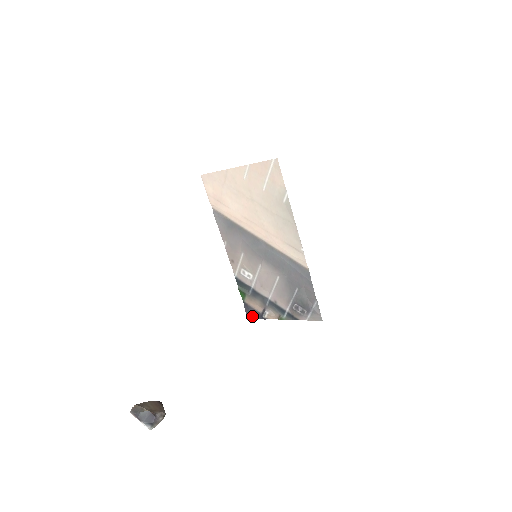
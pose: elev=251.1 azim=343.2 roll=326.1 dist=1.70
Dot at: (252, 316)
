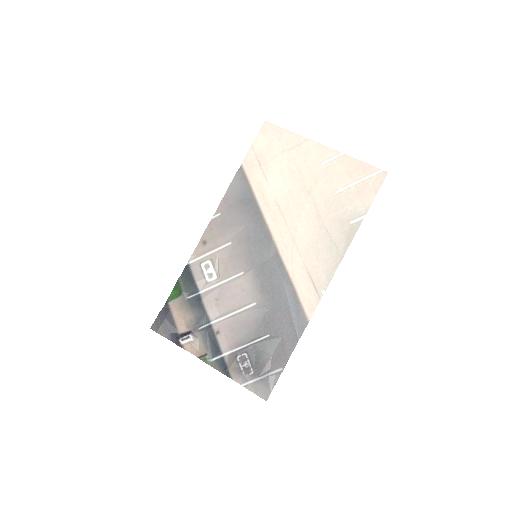
Dot at: (162, 329)
